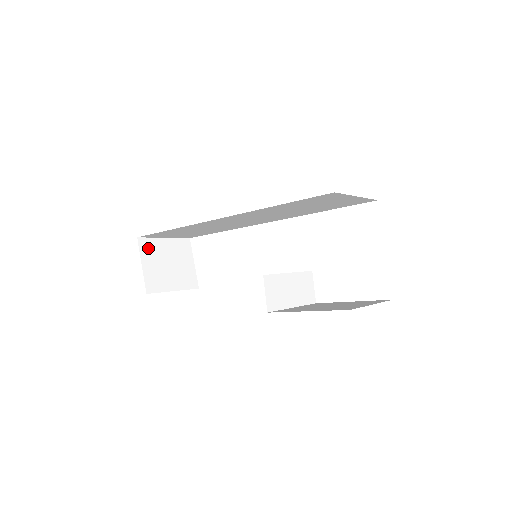
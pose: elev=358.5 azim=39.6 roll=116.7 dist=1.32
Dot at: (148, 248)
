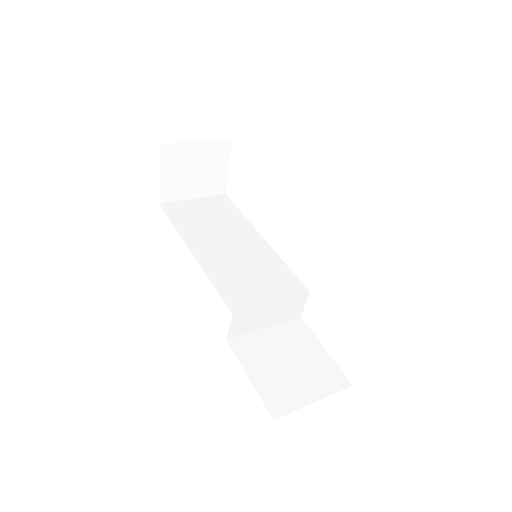
Dot at: (171, 154)
